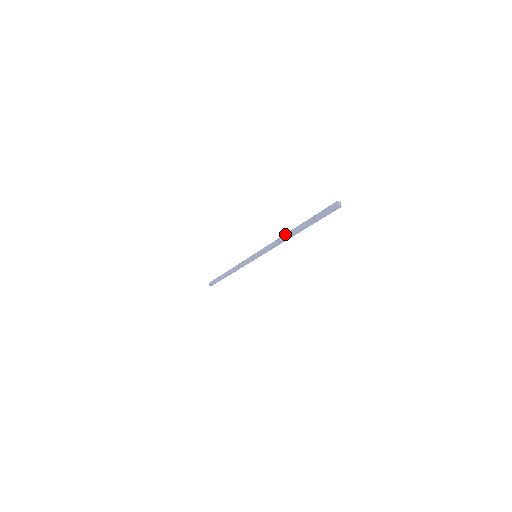
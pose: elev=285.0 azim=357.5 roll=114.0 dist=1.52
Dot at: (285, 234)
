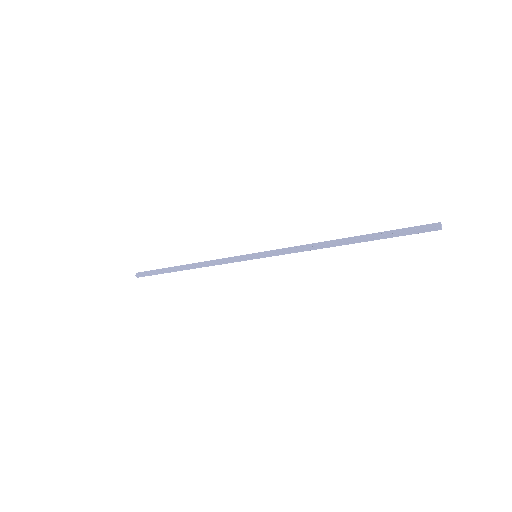
Dot at: occluded
